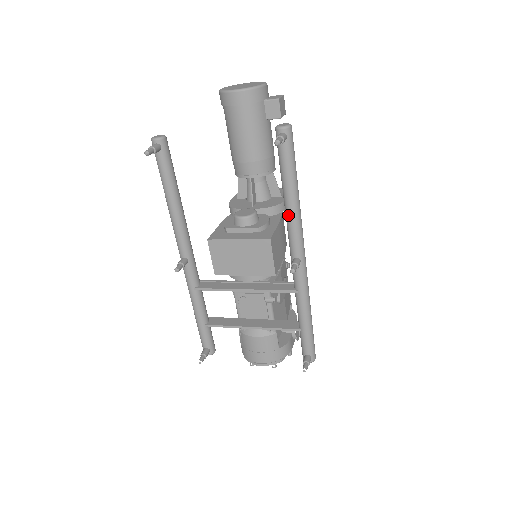
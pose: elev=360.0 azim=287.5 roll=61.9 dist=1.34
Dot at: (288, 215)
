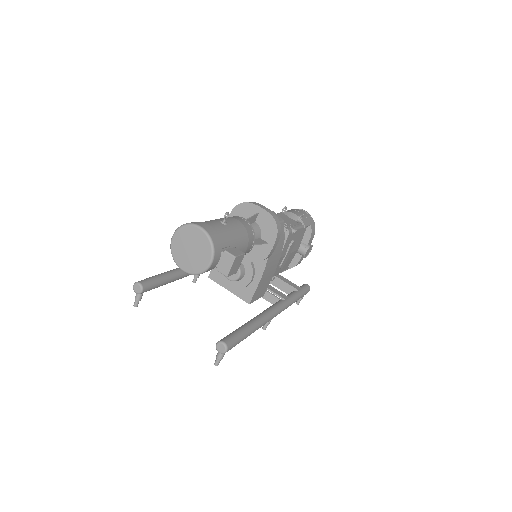
Dot at: occluded
